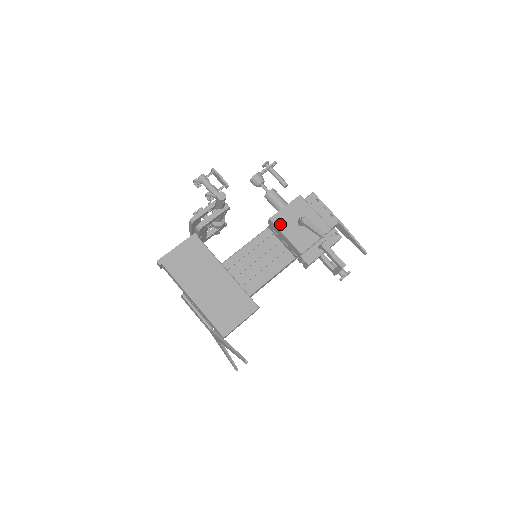
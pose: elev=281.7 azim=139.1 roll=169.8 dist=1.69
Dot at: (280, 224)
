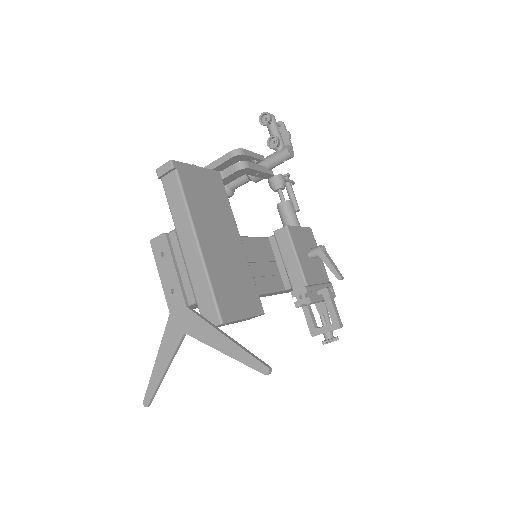
Dot at: (294, 239)
